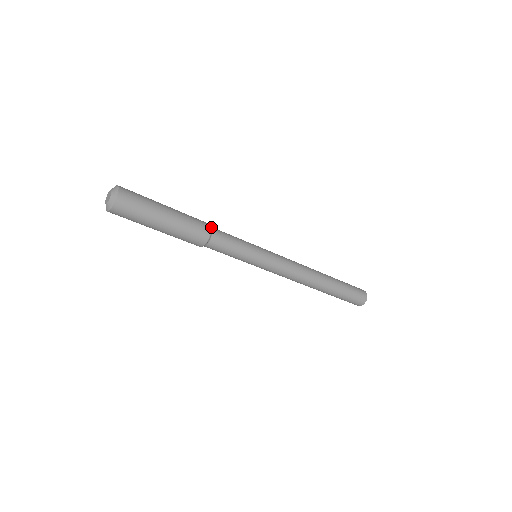
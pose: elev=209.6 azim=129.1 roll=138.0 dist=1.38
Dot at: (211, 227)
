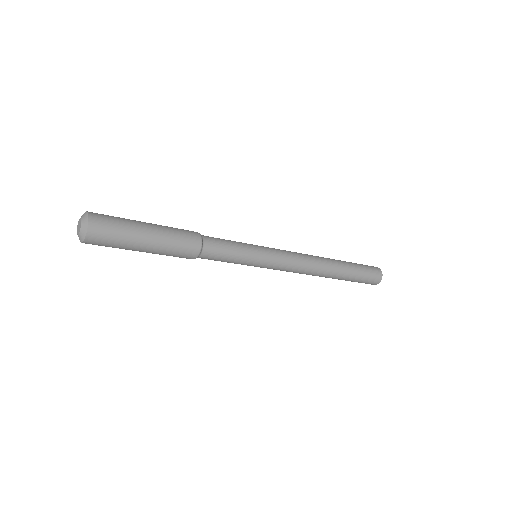
Dot at: (200, 252)
